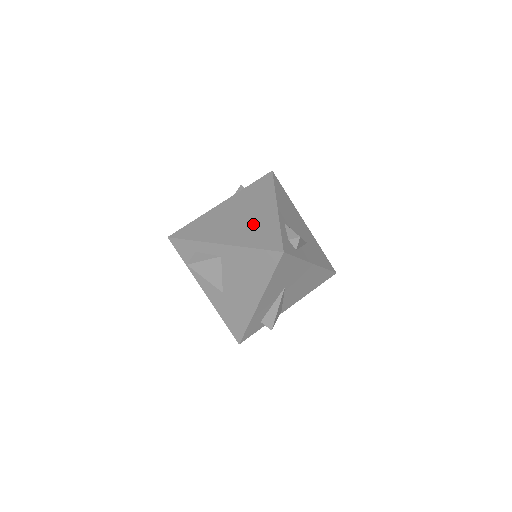
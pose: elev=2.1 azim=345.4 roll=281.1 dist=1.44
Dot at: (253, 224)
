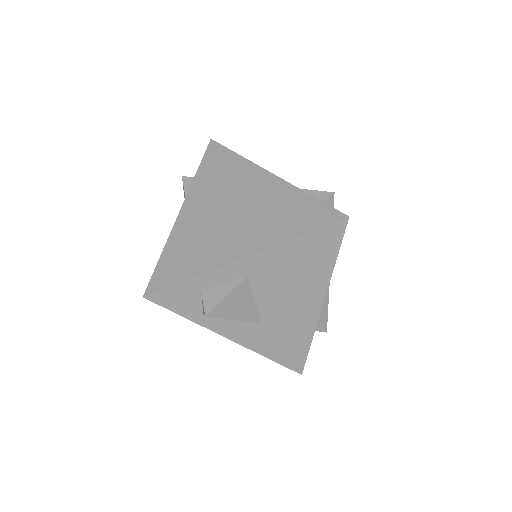
Dot at: (262, 209)
